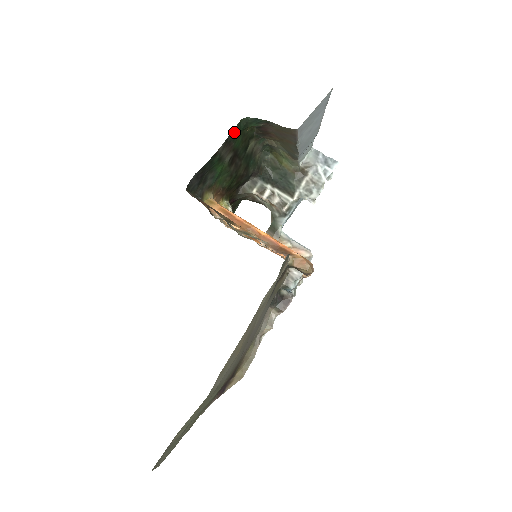
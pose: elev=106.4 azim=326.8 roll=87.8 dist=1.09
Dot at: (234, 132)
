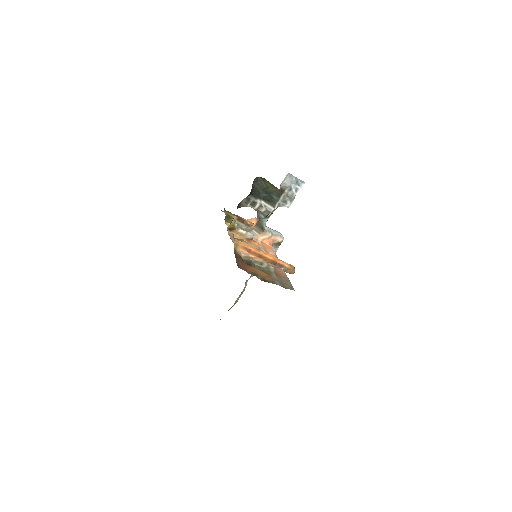
Dot at: occluded
